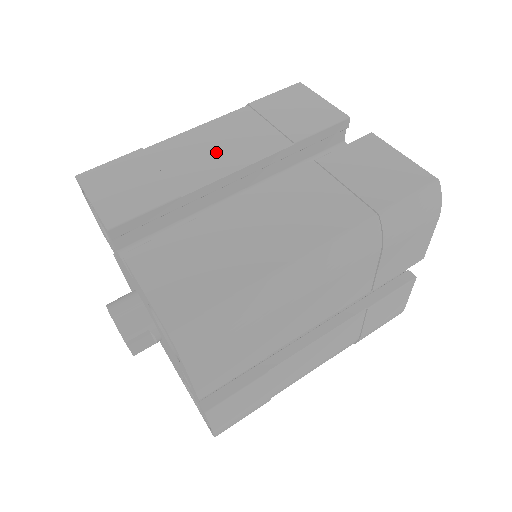
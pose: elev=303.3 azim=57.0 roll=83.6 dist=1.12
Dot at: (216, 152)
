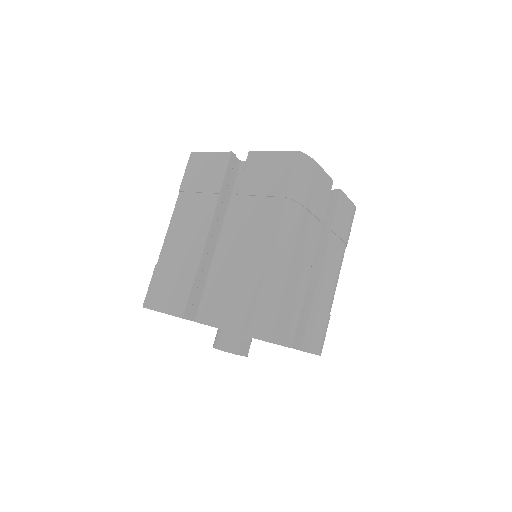
Dot at: (190, 234)
